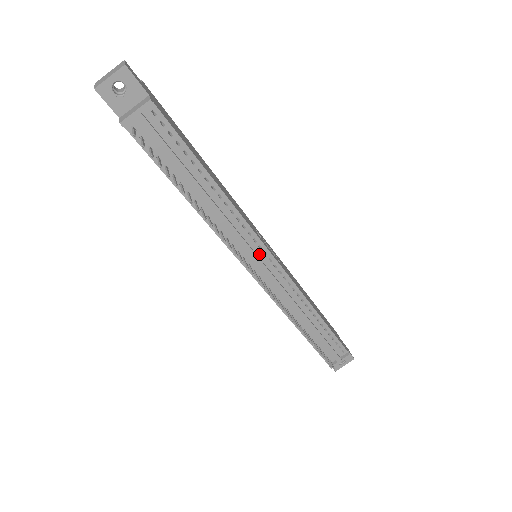
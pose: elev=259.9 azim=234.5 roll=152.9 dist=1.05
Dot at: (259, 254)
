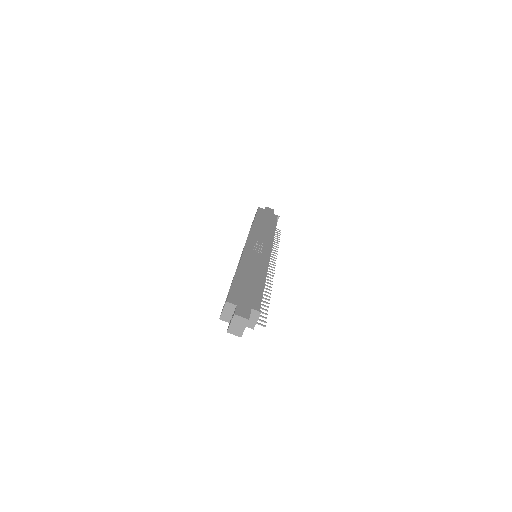
Dot at: occluded
